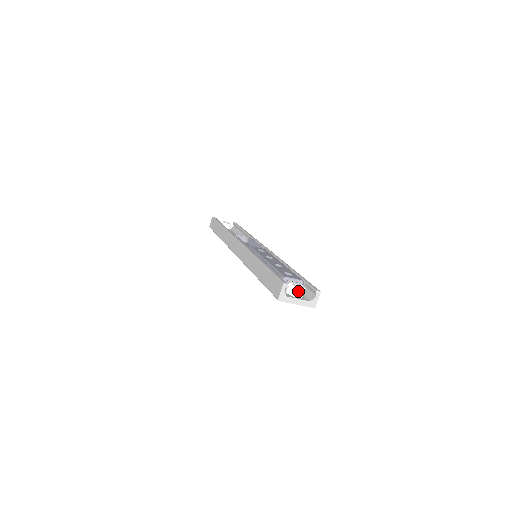
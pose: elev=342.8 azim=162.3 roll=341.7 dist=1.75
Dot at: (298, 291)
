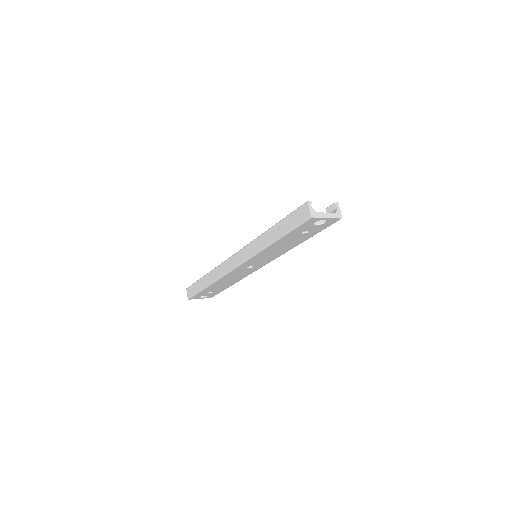
Dot at: (321, 208)
